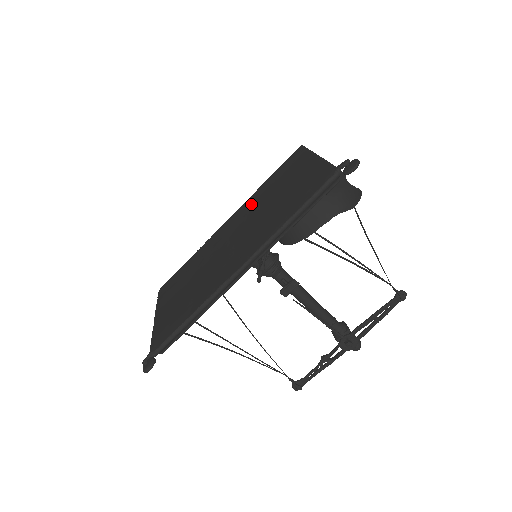
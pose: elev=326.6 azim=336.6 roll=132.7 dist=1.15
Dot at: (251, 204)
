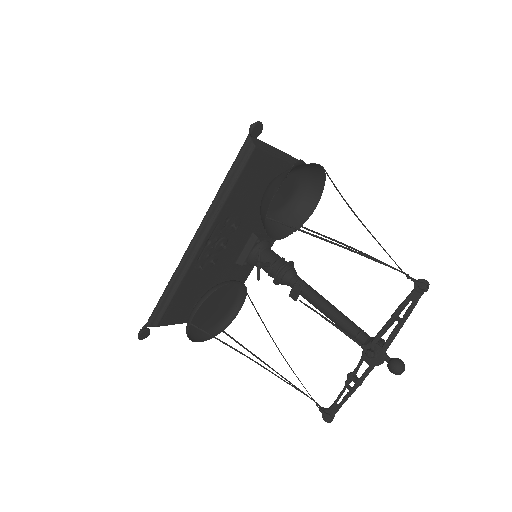
Dot at: occluded
